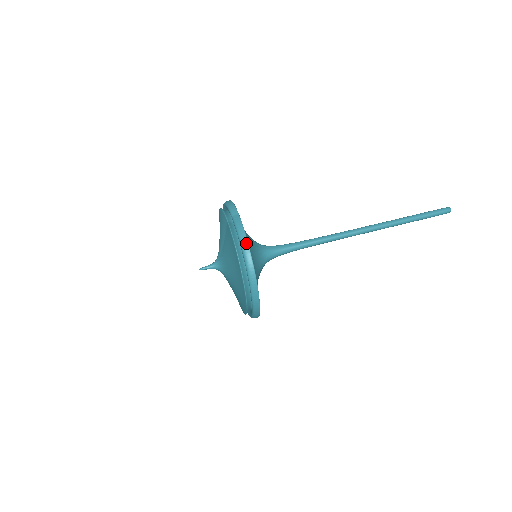
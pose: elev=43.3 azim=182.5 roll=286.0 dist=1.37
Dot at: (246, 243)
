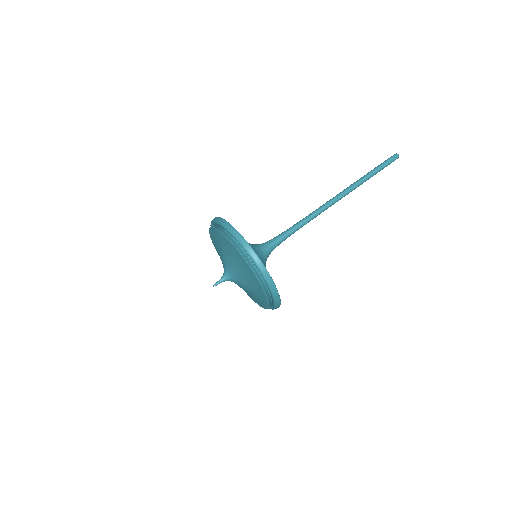
Dot at: (223, 220)
